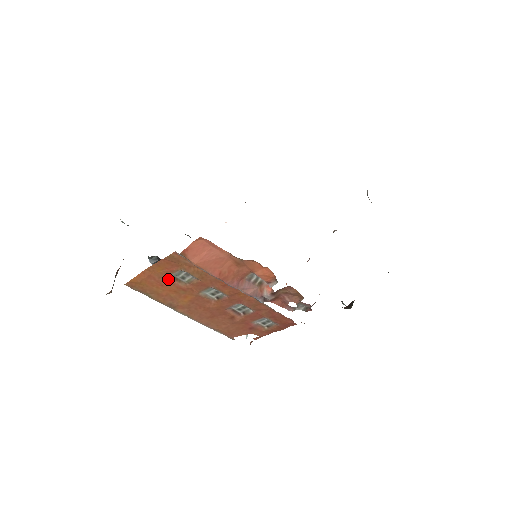
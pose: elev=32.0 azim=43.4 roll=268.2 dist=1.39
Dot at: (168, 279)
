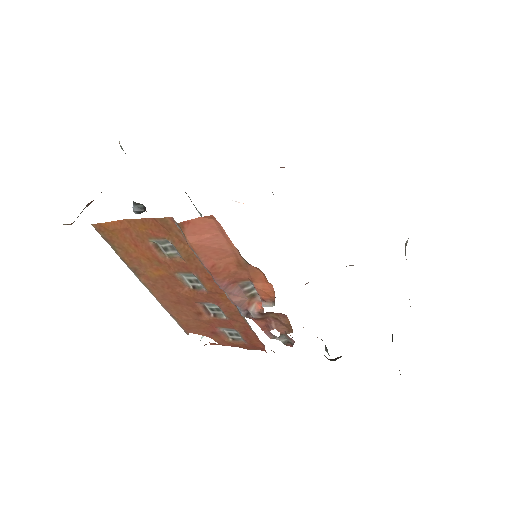
Dot at: (147, 242)
